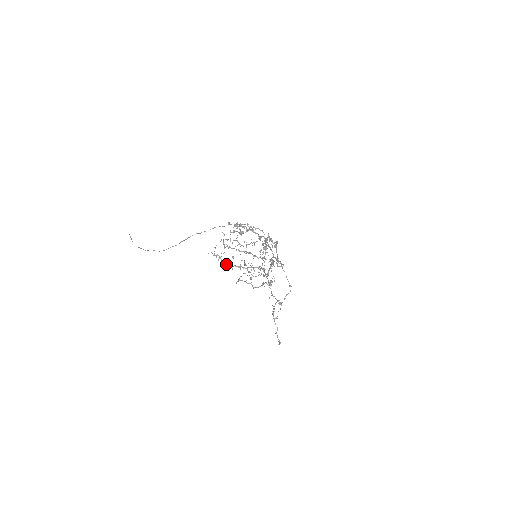
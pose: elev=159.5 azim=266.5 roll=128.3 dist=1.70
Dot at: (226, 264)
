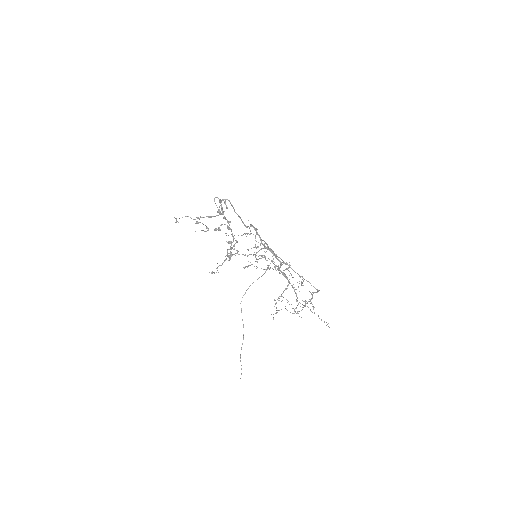
Dot at: occluded
